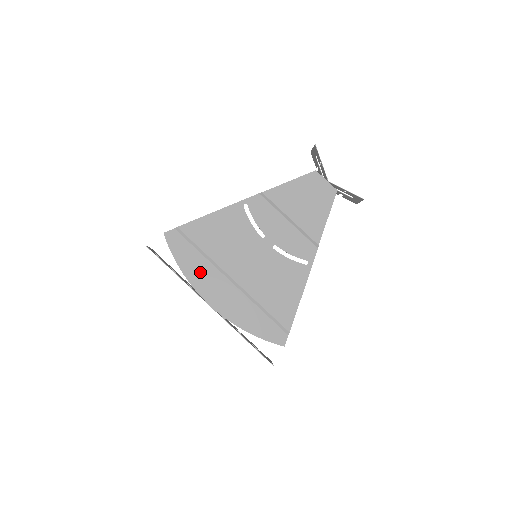
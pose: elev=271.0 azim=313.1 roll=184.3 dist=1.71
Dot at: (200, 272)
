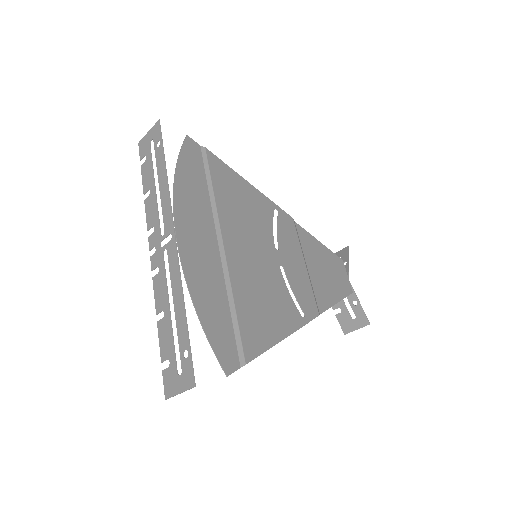
Dot at: (193, 198)
